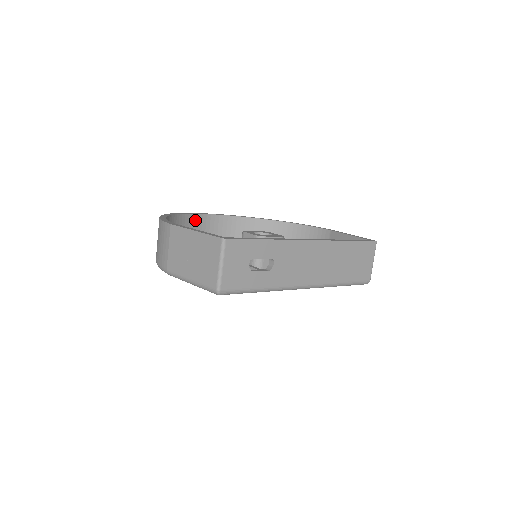
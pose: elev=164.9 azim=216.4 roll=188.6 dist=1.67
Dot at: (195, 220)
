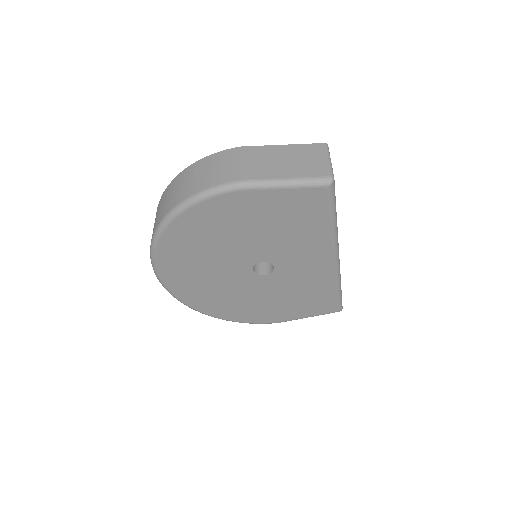
Dot at: occluded
